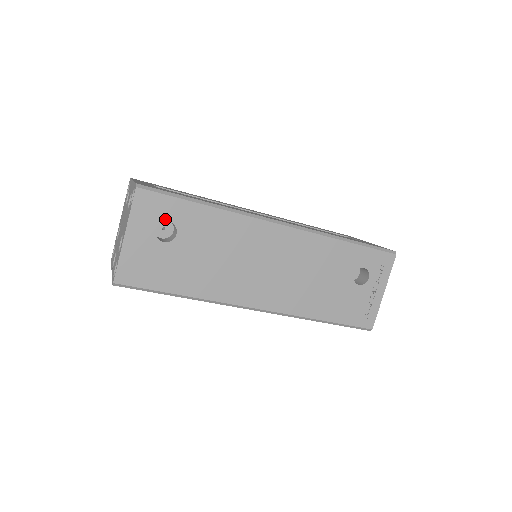
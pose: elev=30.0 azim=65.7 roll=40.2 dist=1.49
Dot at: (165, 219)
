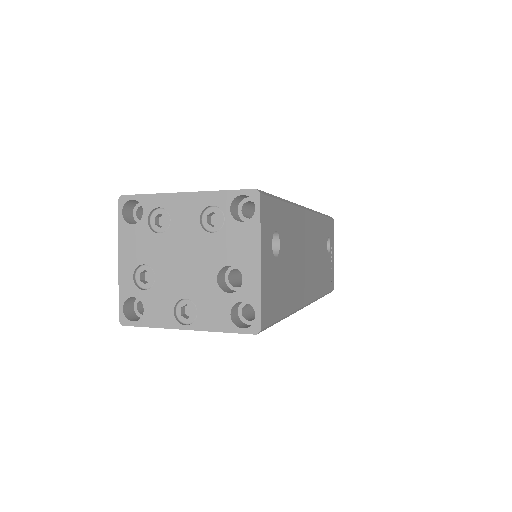
Dot at: (274, 228)
